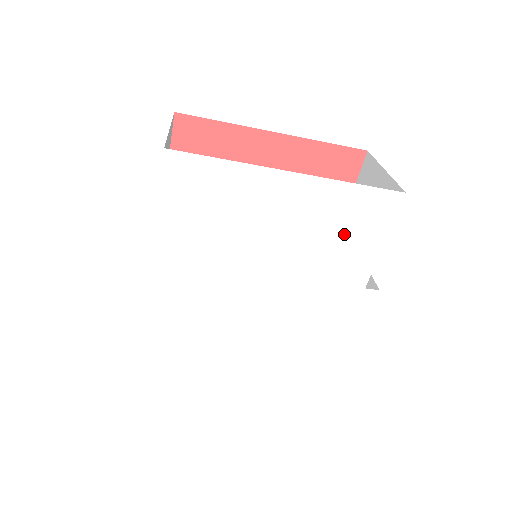
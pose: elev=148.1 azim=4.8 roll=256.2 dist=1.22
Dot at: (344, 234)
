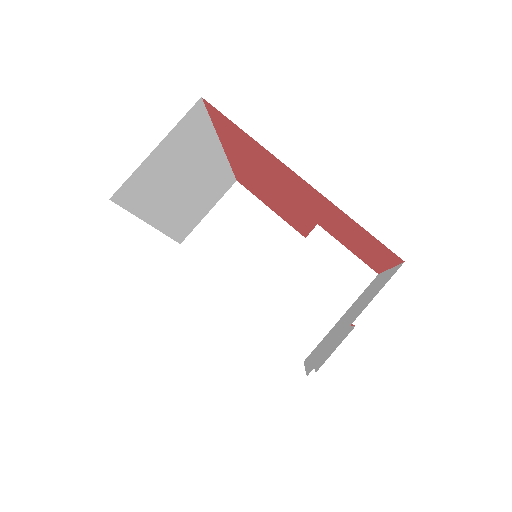
Dot at: occluded
